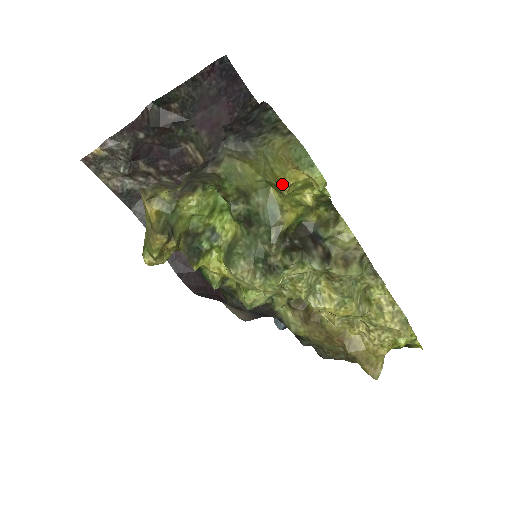
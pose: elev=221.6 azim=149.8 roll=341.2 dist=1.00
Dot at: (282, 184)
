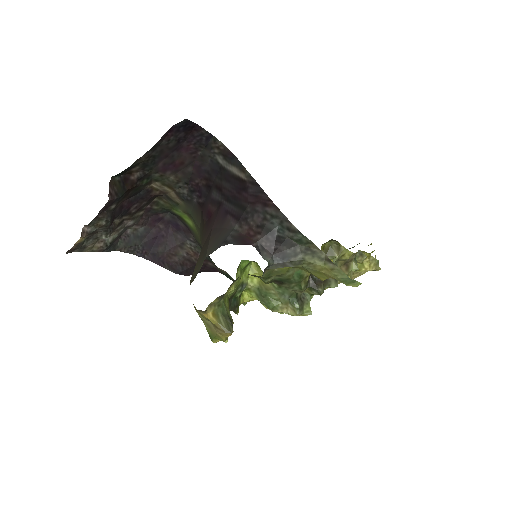
Dot at: (321, 279)
